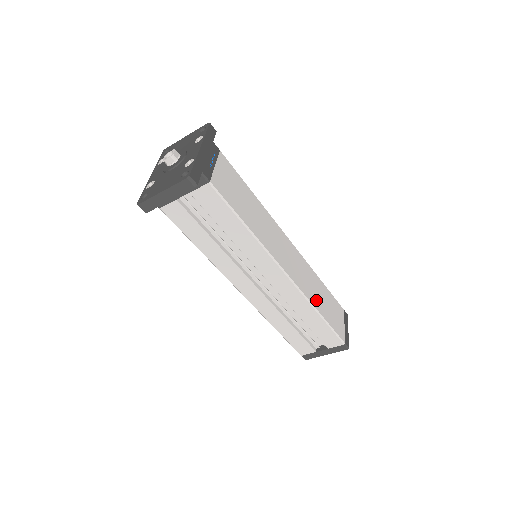
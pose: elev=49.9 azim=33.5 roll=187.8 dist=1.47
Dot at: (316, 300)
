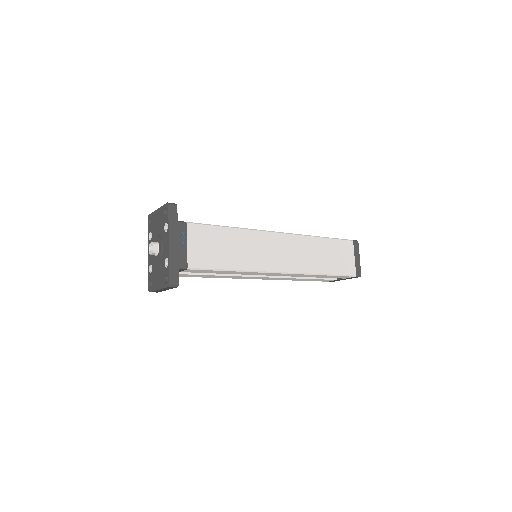
Dot at: (318, 265)
